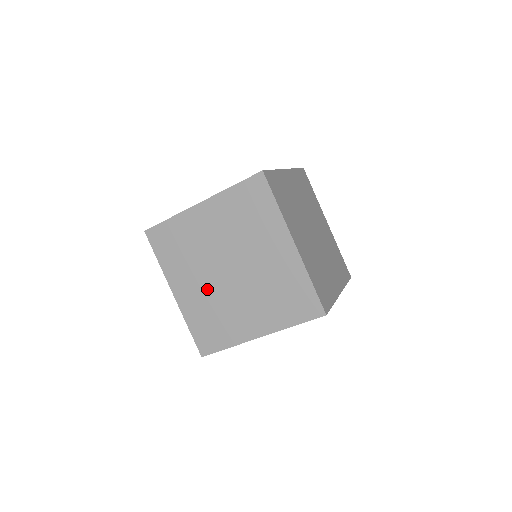
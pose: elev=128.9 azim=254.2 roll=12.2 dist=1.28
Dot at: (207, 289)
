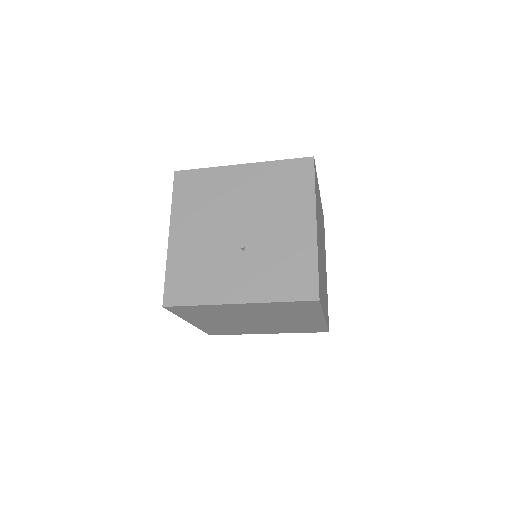
Dot at: occluded
